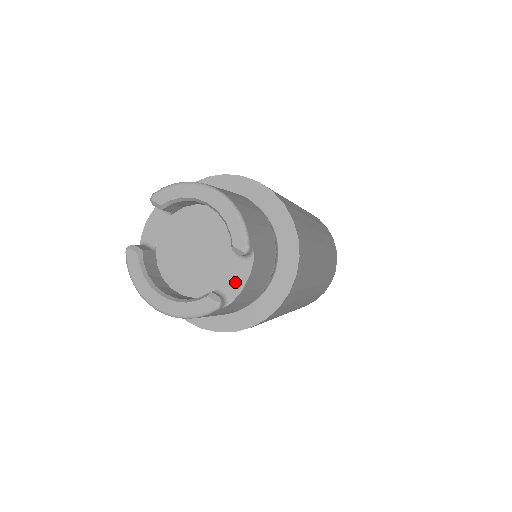
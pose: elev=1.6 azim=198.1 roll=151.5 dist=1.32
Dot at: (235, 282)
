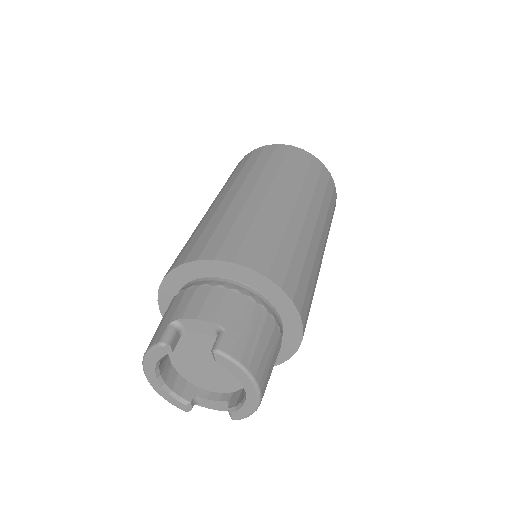
Dot at: (211, 404)
